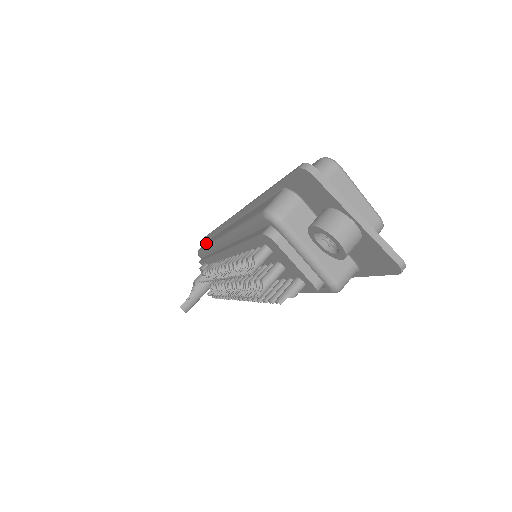
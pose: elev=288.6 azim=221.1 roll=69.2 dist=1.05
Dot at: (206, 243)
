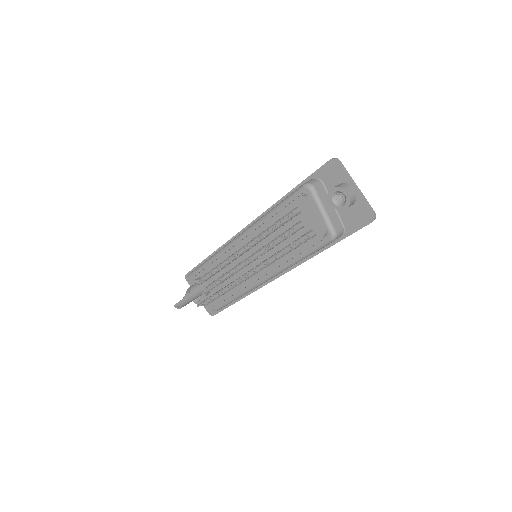
Dot at: occluded
